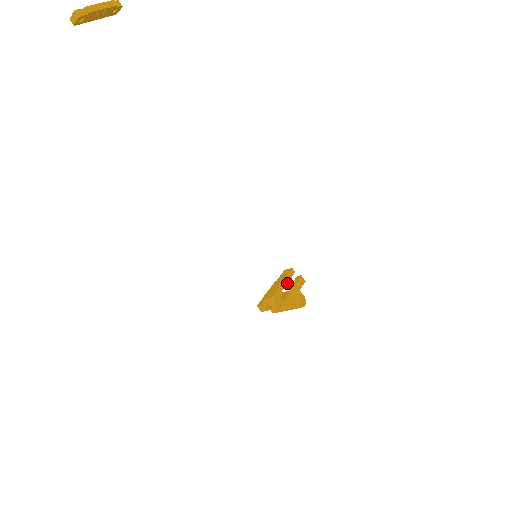
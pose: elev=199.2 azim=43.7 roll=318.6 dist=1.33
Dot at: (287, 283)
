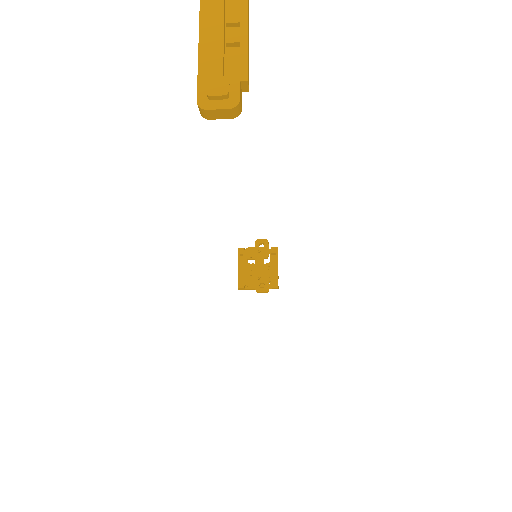
Dot at: occluded
